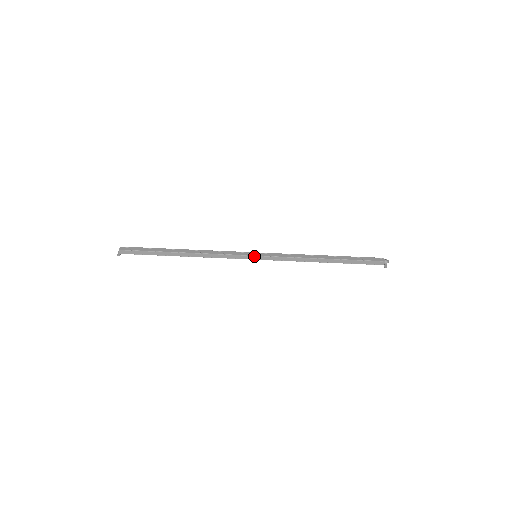
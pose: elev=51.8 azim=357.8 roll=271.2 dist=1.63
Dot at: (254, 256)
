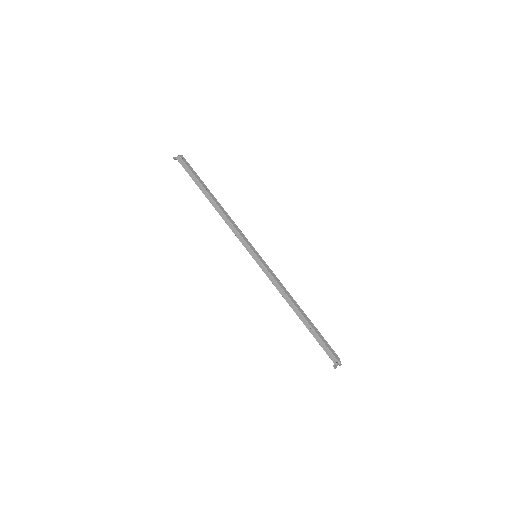
Dot at: (255, 254)
